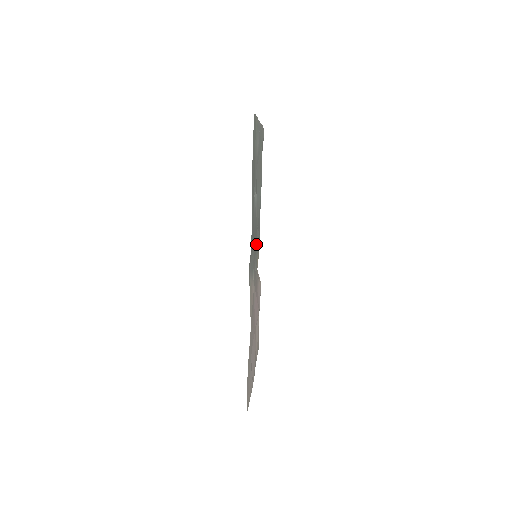
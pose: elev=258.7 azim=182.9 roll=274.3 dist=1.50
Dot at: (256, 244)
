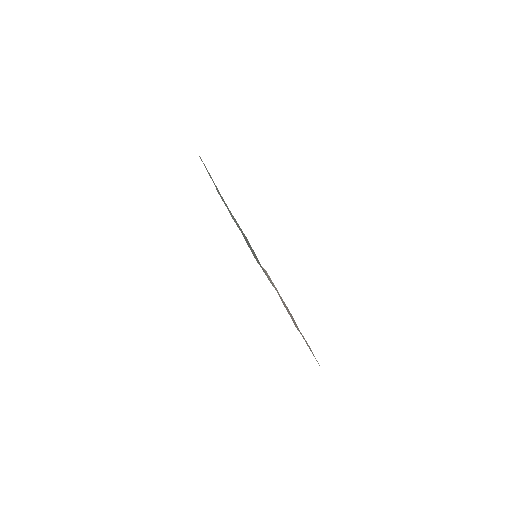
Dot at: occluded
